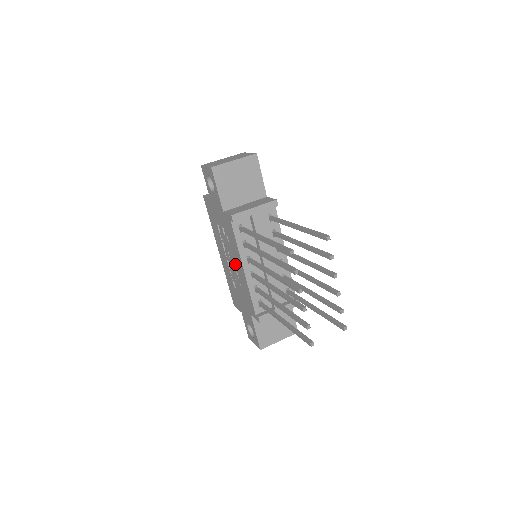
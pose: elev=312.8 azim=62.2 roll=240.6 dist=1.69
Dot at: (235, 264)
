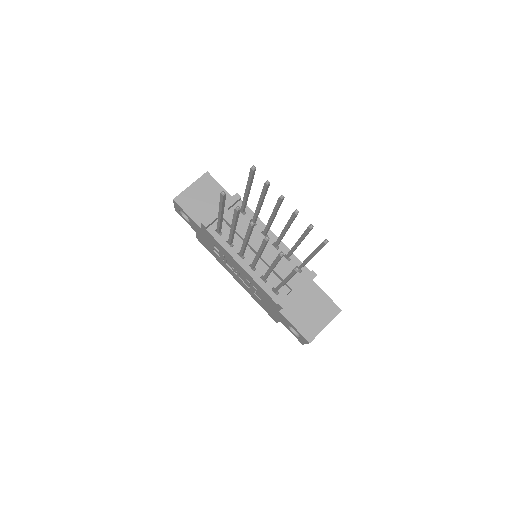
Dot at: (239, 271)
